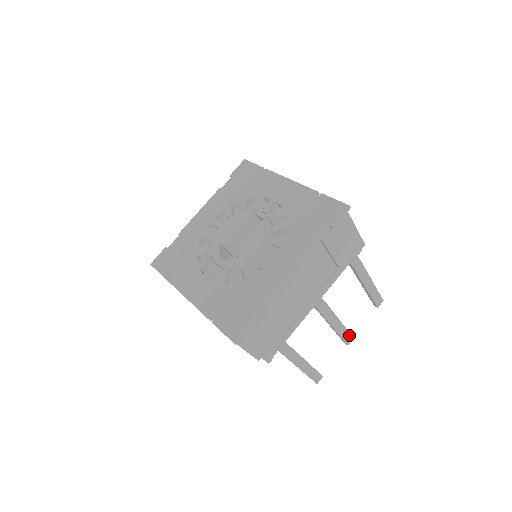
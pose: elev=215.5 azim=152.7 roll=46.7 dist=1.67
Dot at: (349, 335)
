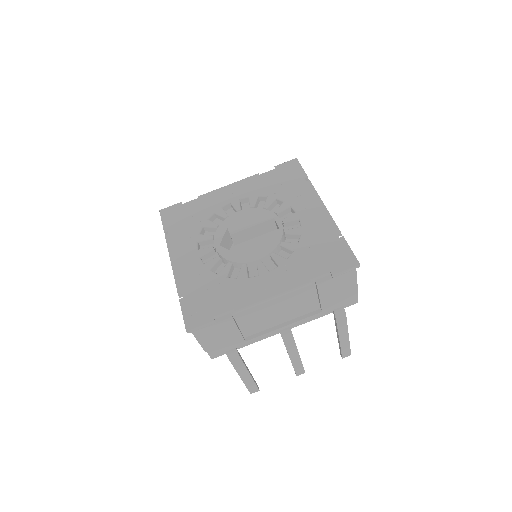
Dot at: (302, 369)
